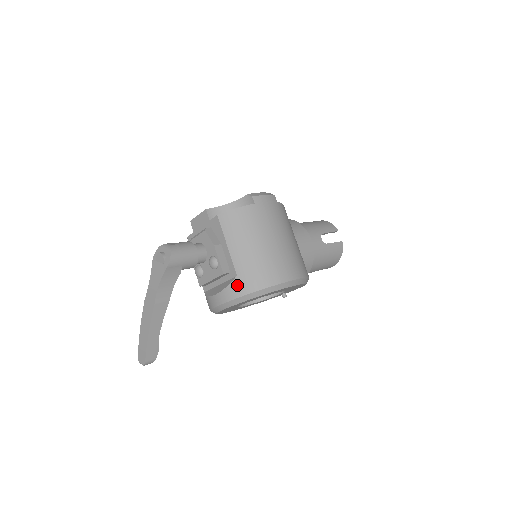
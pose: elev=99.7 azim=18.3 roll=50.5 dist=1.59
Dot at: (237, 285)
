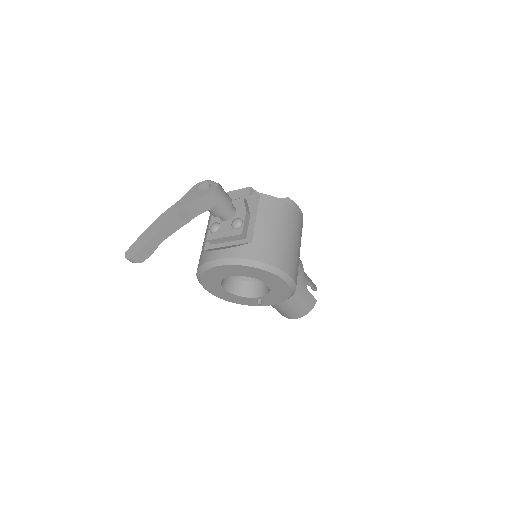
Dot at: (248, 249)
